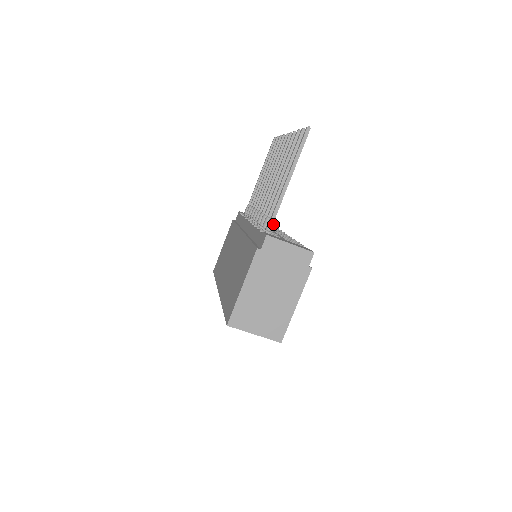
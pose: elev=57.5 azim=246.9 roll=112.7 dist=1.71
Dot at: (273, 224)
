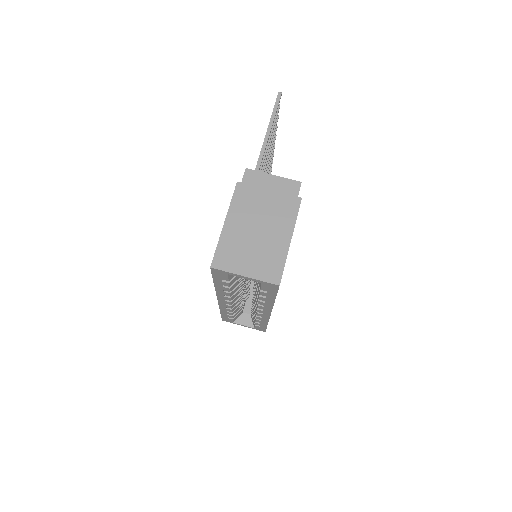
Dot at: occluded
